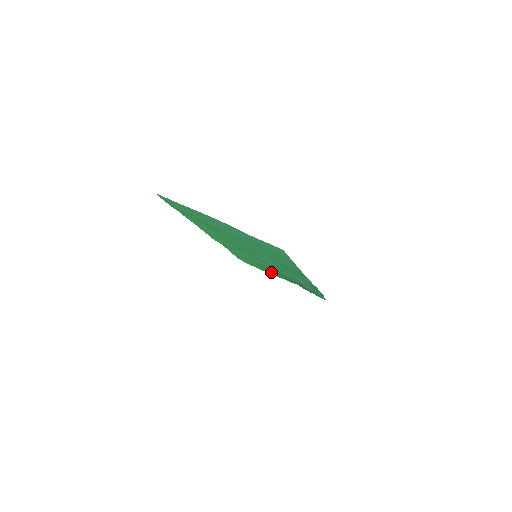
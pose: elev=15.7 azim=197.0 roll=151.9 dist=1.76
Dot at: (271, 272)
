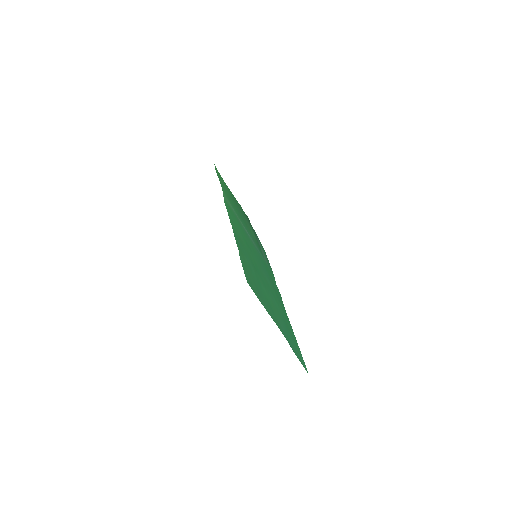
Dot at: (237, 203)
